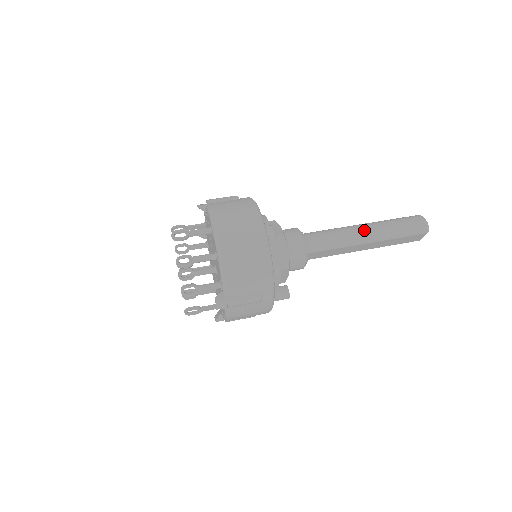
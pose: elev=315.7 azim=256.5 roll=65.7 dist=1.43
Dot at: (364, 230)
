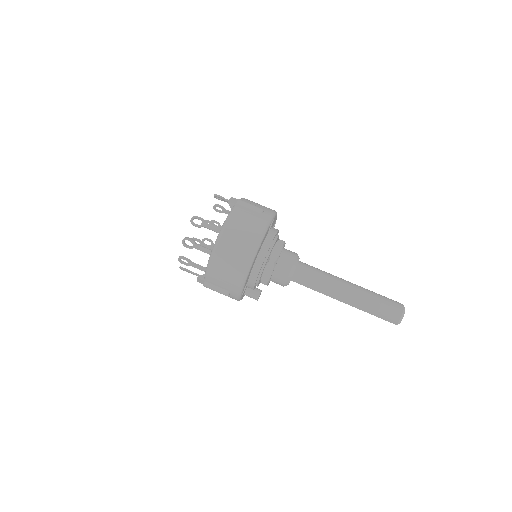
Dot at: (345, 292)
